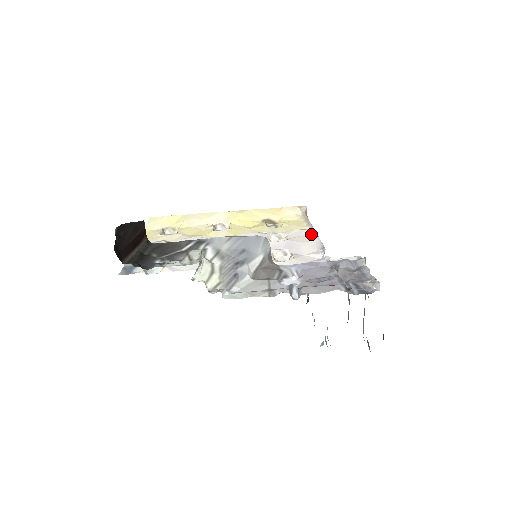
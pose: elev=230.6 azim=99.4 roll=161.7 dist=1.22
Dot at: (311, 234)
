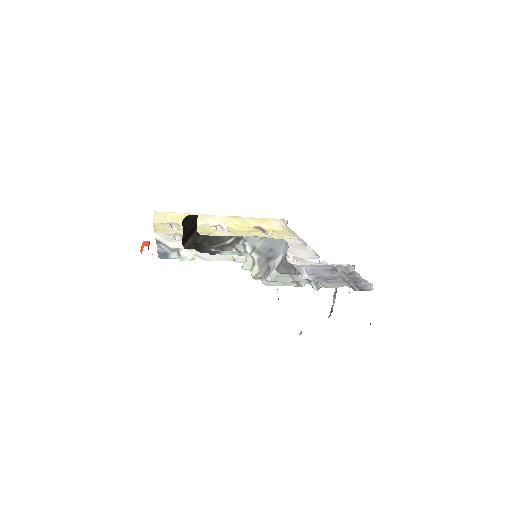
Dot at: (301, 243)
